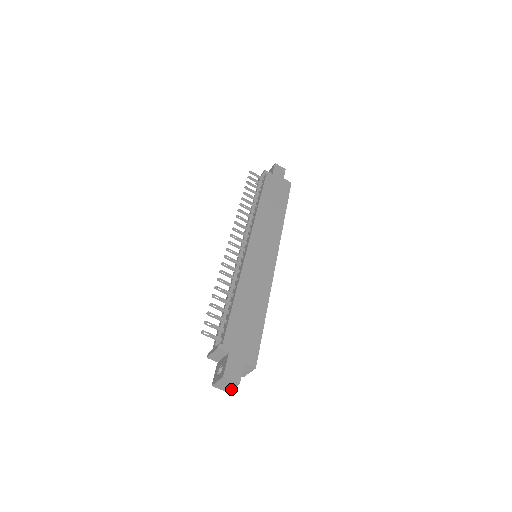
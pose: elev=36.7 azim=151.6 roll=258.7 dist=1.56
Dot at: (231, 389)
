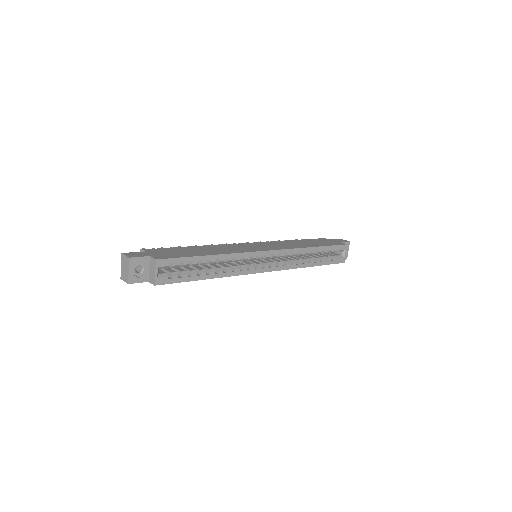
Dot at: (128, 275)
